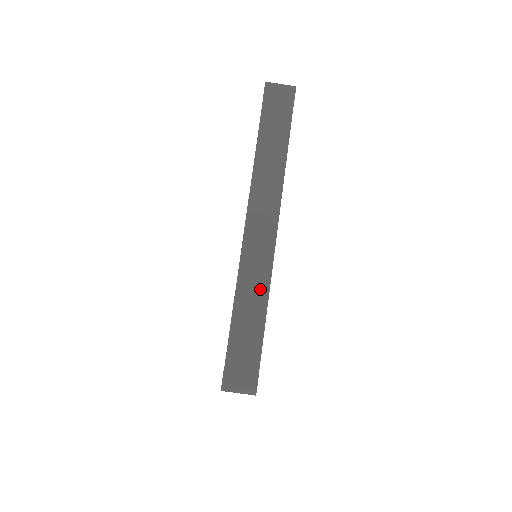
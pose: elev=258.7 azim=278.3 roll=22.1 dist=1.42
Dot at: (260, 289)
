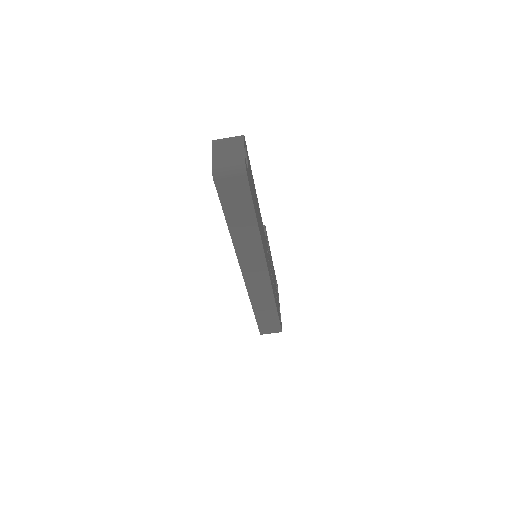
Dot at: (267, 299)
